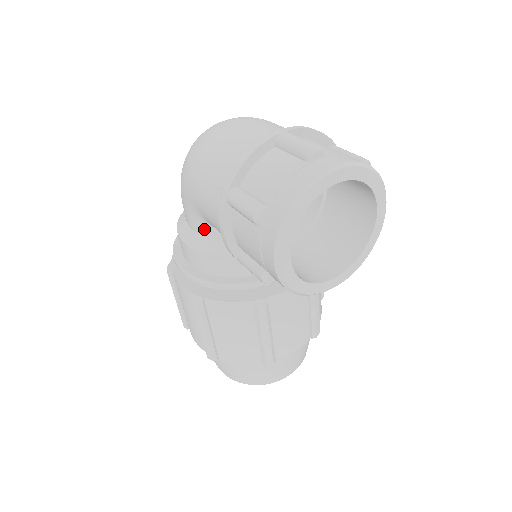
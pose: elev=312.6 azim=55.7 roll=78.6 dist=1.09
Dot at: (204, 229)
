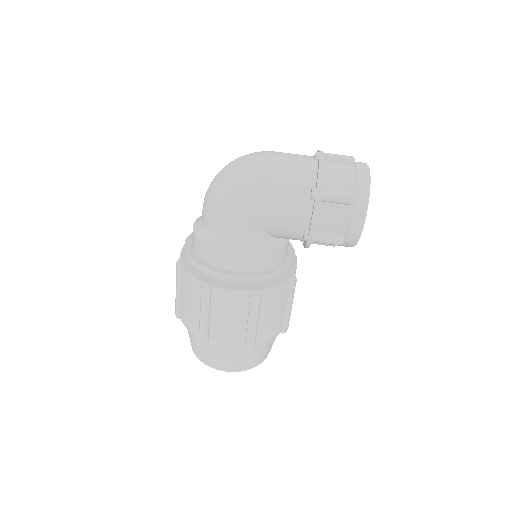
Dot at: (255, 236)
